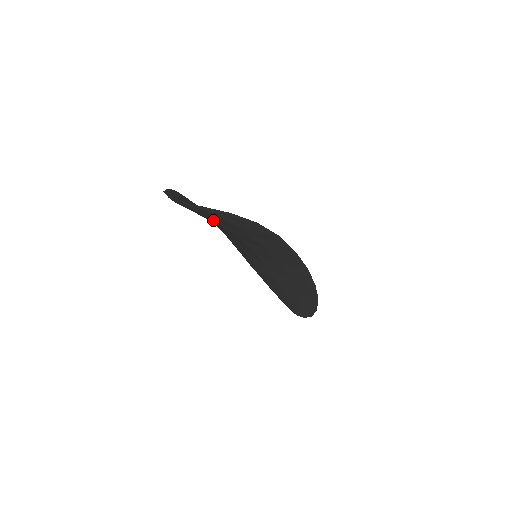
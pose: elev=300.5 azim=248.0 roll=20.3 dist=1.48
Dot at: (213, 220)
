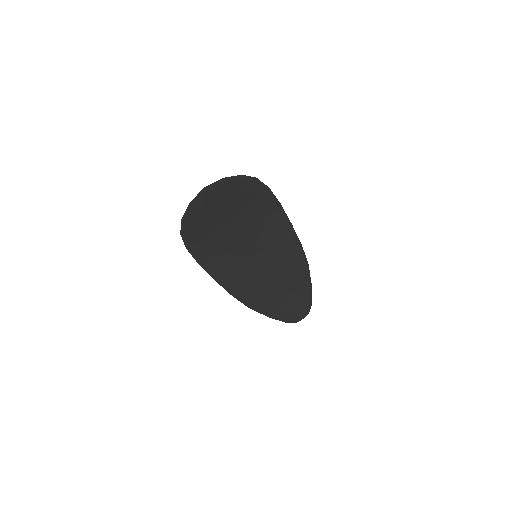
Dot at: (228, 209)
